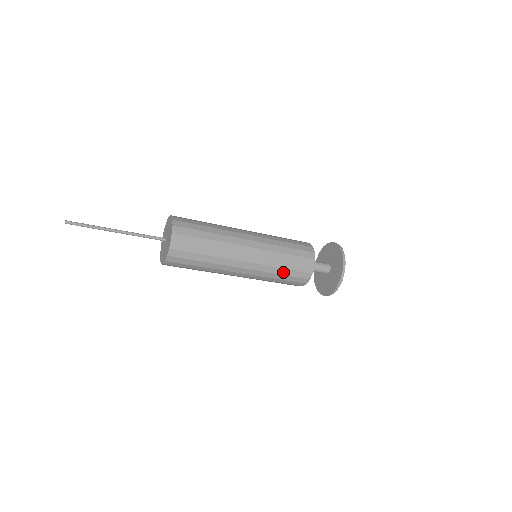
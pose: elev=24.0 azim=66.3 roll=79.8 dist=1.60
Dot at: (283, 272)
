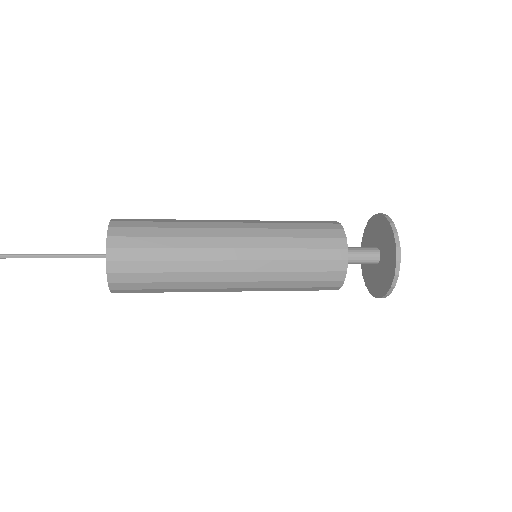
Dot at: (290, 290)
